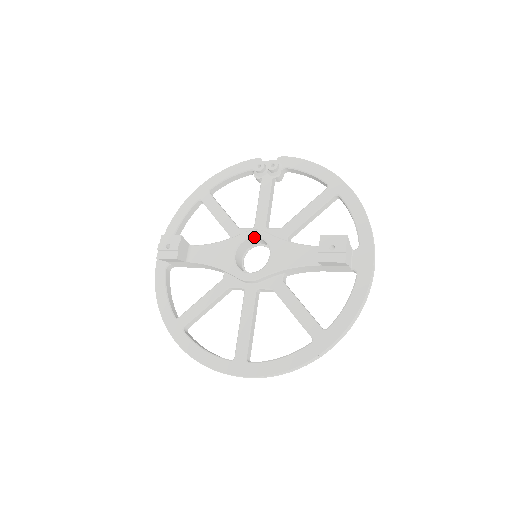
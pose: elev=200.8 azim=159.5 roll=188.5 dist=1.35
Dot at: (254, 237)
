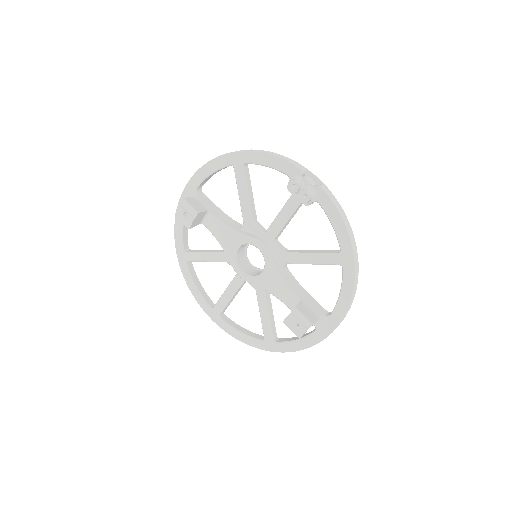
Dot at: (258, 248)
